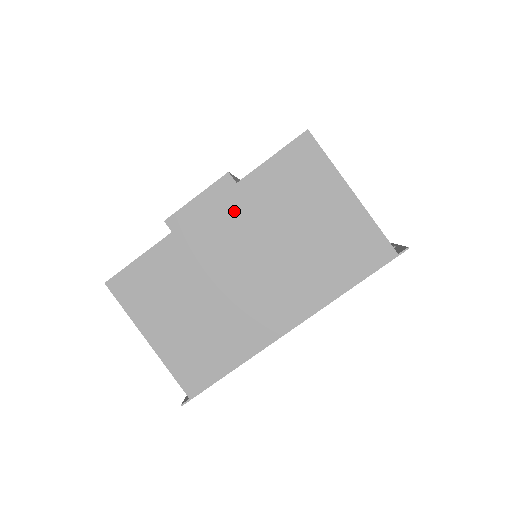
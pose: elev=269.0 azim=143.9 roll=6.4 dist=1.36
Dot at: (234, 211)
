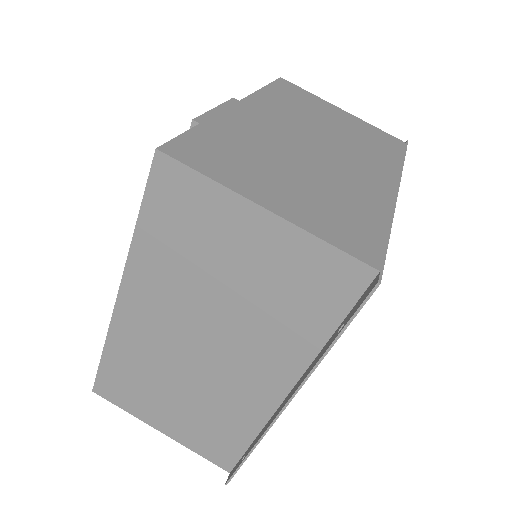
Dot at: (267, 108)
